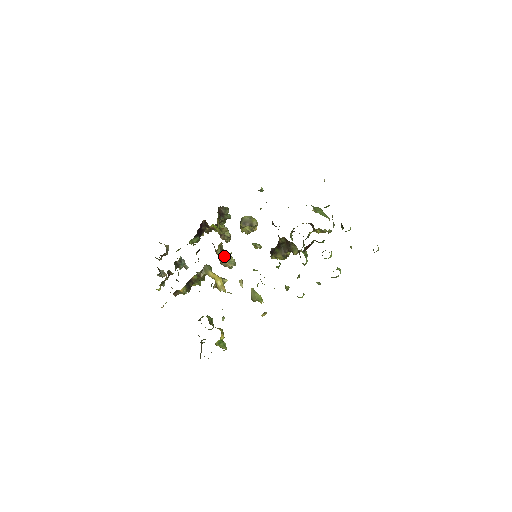
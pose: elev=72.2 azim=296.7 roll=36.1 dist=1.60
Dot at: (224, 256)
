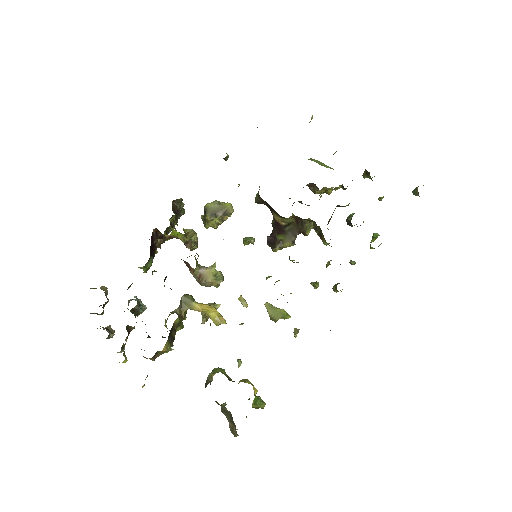
Dot at: (207, 273)
